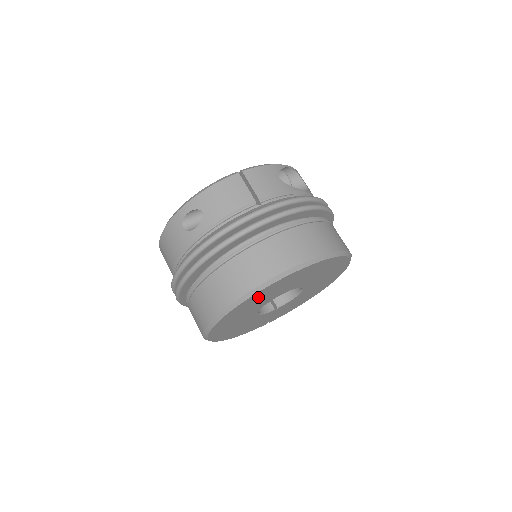
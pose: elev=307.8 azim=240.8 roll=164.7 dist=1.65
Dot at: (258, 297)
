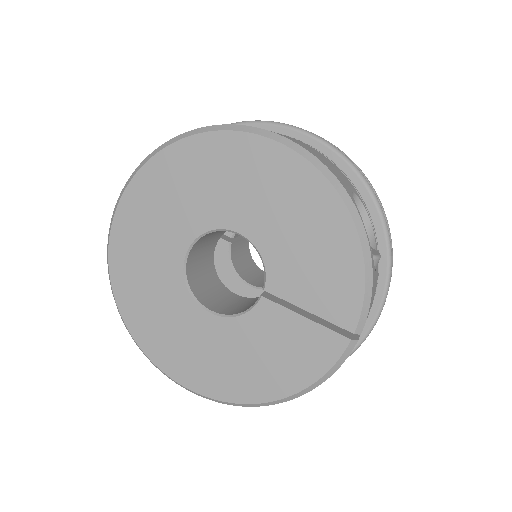
Dot at: occluded
